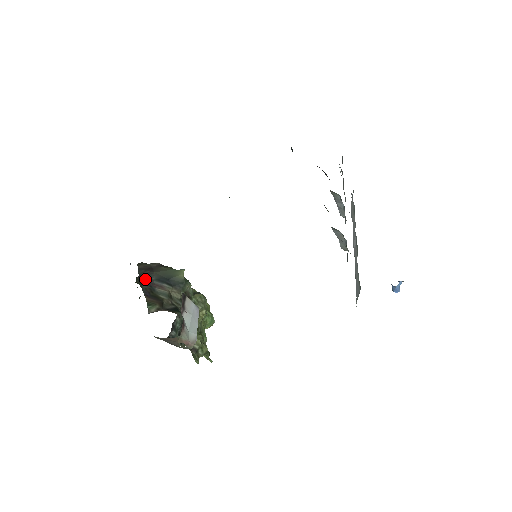
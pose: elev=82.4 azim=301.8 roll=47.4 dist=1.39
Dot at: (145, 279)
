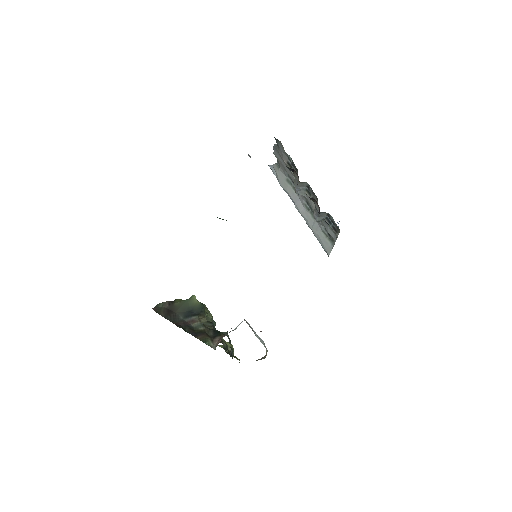
Dot at: (179, 323)
